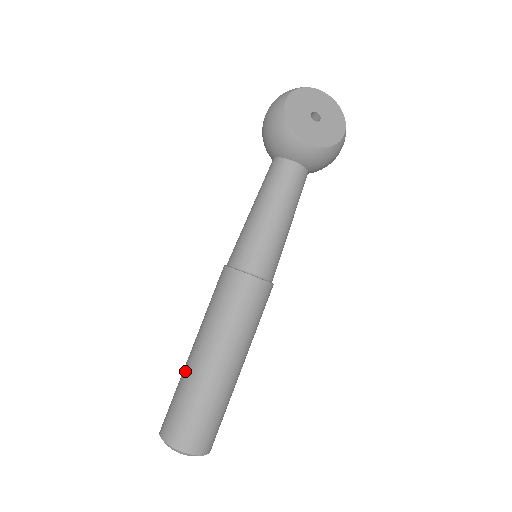
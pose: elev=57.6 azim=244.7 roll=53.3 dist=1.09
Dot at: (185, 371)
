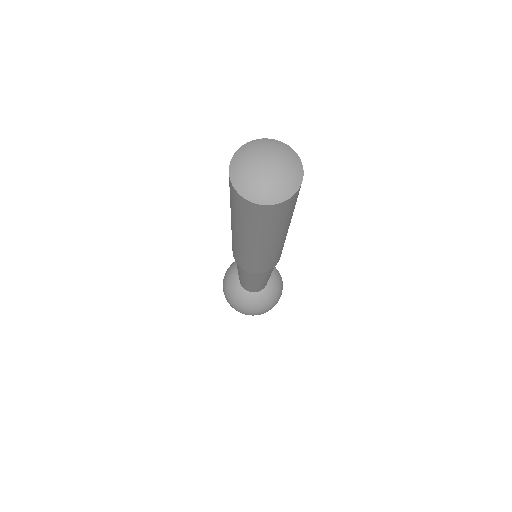
Dot at: occluded
